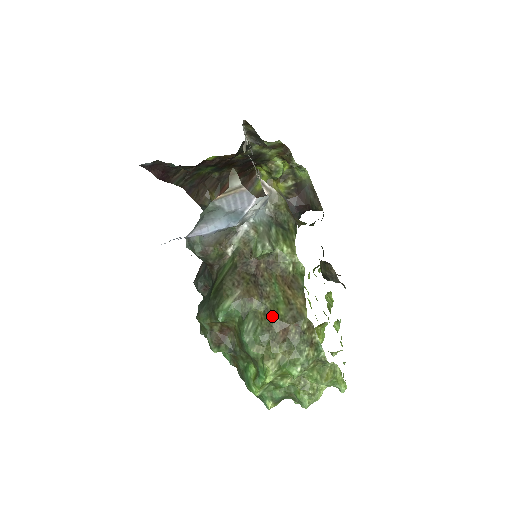
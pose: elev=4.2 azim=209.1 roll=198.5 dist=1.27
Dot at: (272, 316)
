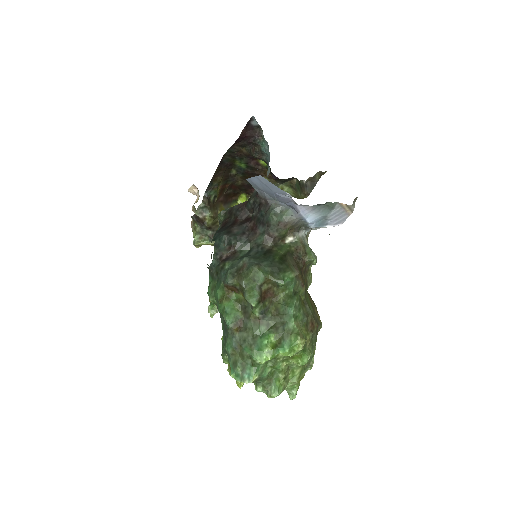
Dot at: (309, 308)
